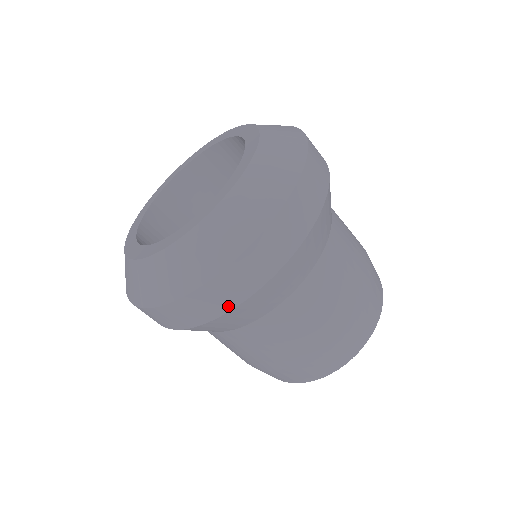
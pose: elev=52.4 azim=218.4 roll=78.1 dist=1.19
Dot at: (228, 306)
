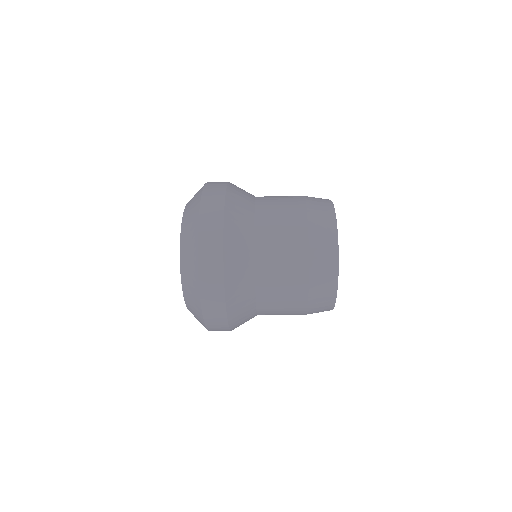
Dot at: occluded
